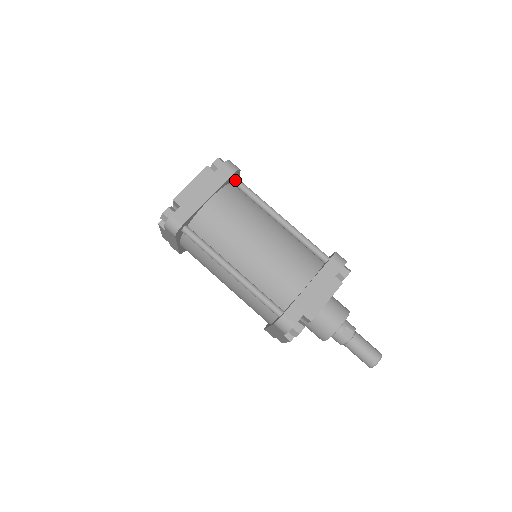
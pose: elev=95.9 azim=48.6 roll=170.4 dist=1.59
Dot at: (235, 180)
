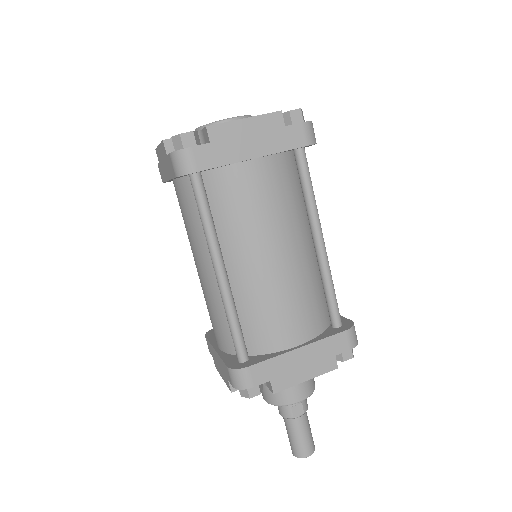
Dot at: (301, 153)
